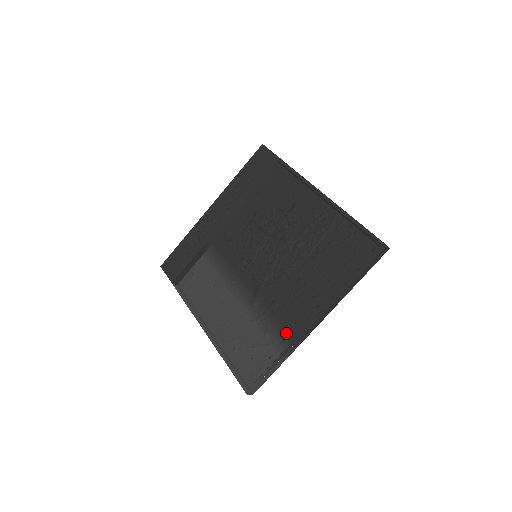
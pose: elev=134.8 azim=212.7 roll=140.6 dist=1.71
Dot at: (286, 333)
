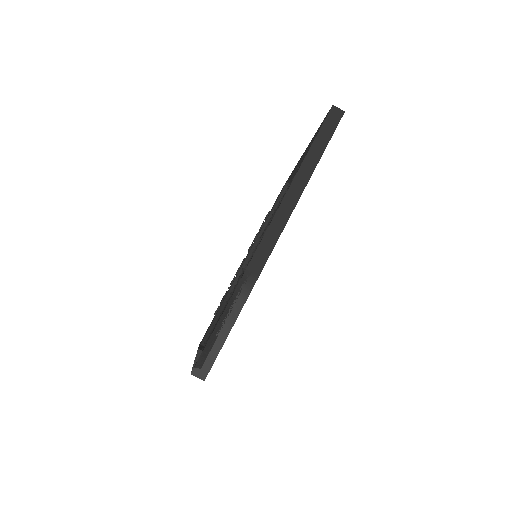
Dot at: occluded
